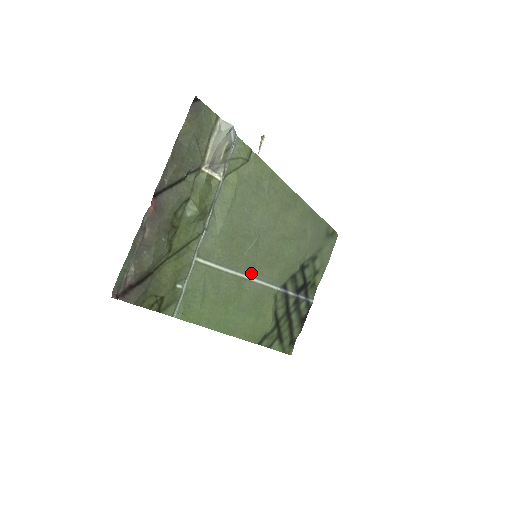
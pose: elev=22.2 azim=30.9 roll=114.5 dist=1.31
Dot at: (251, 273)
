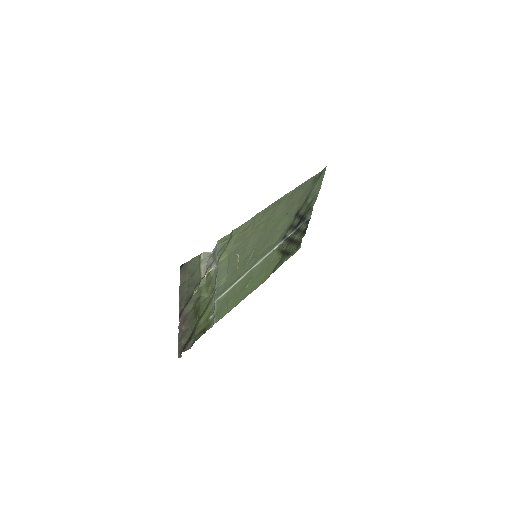
Dot at: (255, 262)
